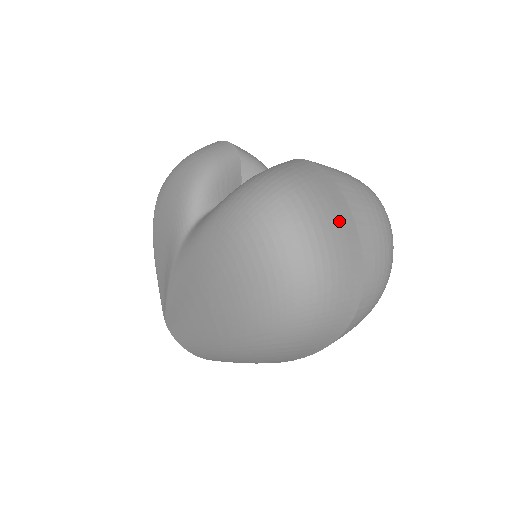
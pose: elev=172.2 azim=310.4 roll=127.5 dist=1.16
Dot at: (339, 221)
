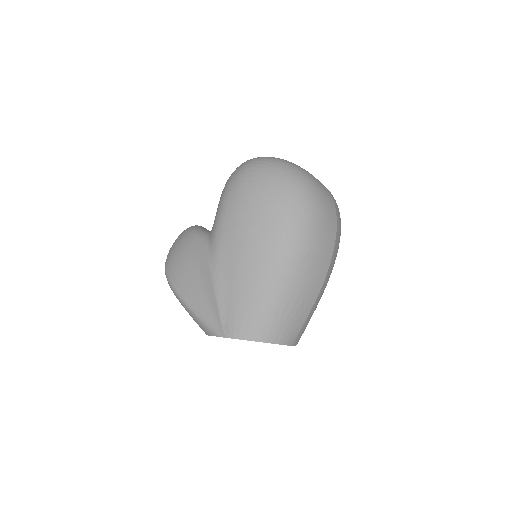
Dot at: occluded
